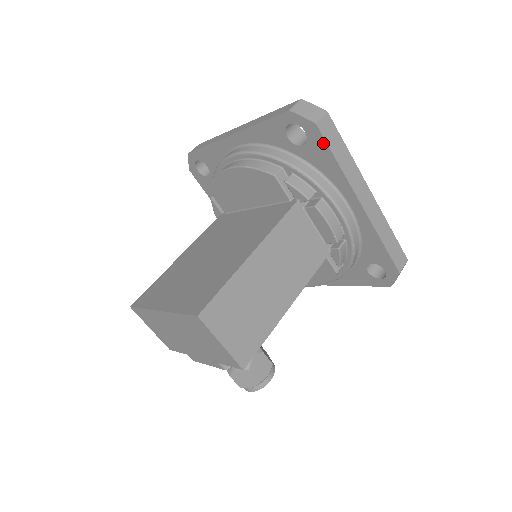
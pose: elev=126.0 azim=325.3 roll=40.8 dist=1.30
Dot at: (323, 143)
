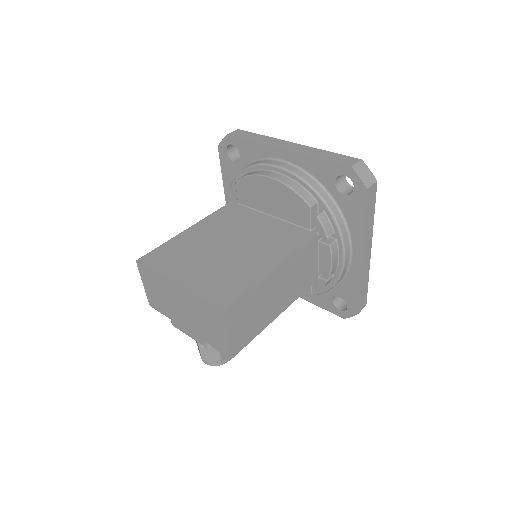
Dot at: (363, 204)
